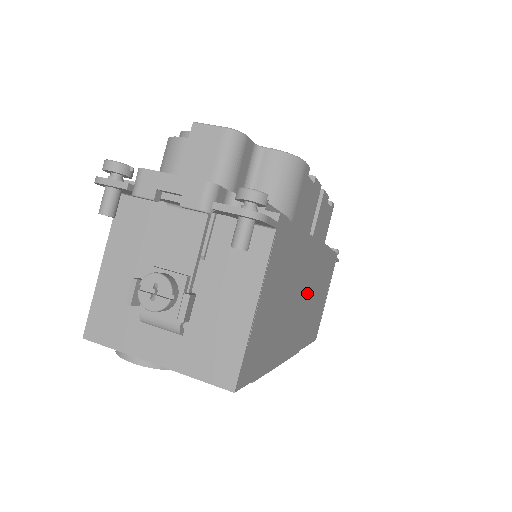
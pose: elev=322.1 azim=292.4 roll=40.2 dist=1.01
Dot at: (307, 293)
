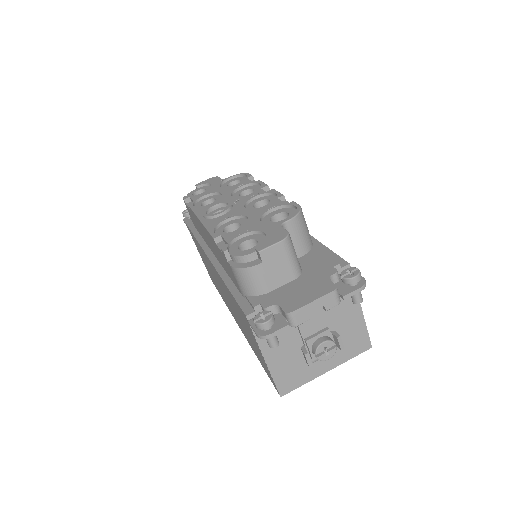
Dot at: occluded
